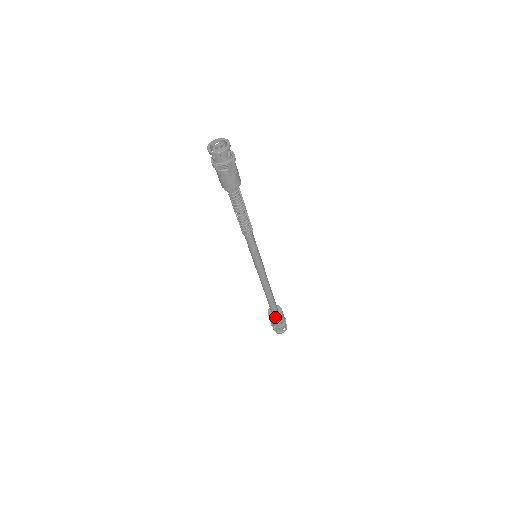
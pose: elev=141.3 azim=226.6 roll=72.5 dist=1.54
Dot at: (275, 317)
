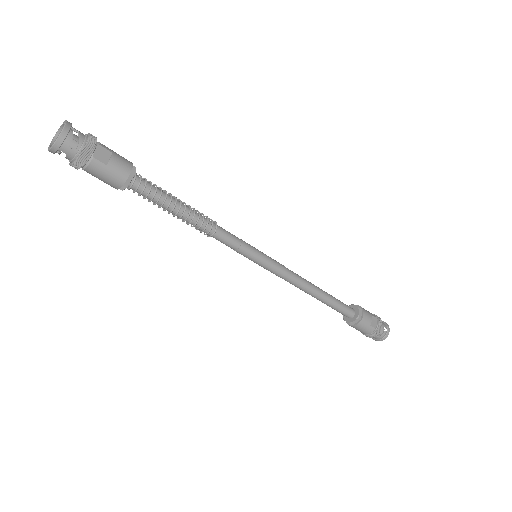
Dot at: (357, 321)
